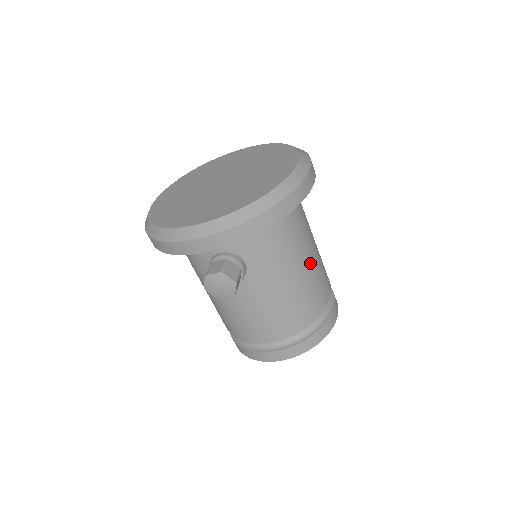
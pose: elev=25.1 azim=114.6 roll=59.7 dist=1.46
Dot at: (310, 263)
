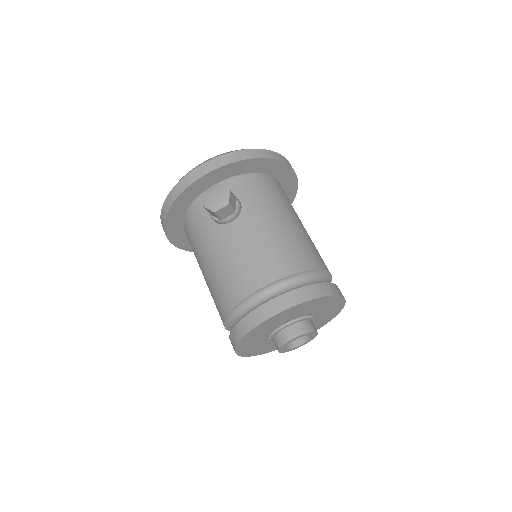
Dot at: (302, 229)
